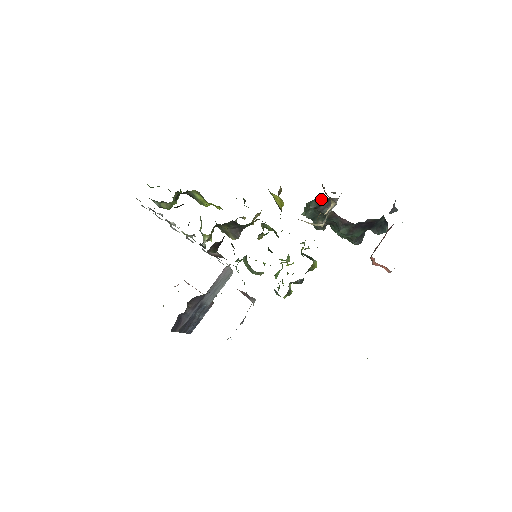
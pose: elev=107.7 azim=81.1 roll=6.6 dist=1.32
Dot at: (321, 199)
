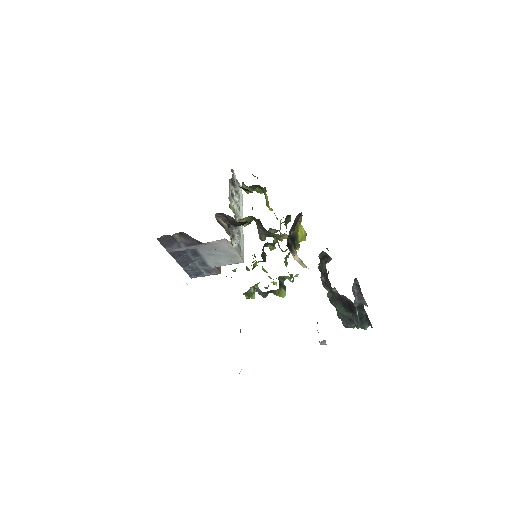
Dot at: (325, 253)
